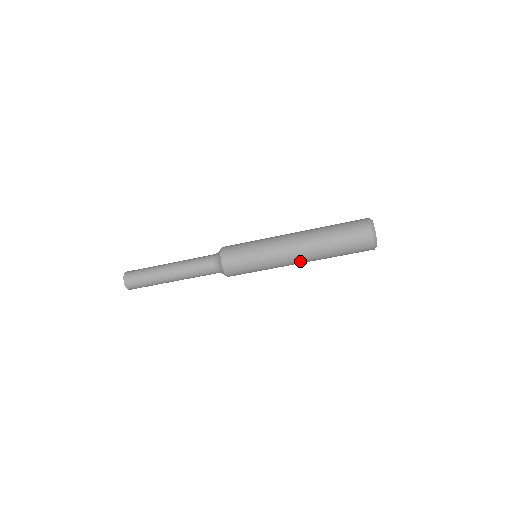
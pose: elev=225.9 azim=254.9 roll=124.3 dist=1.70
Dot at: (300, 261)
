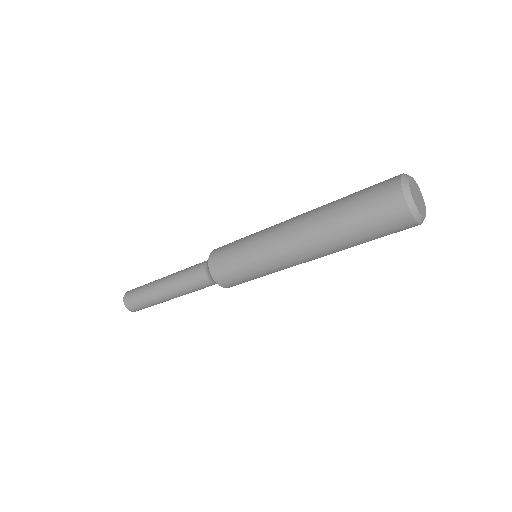
Dot at: (313, 259)
